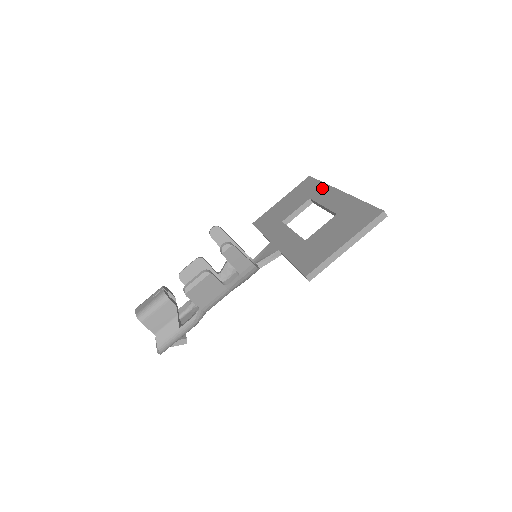
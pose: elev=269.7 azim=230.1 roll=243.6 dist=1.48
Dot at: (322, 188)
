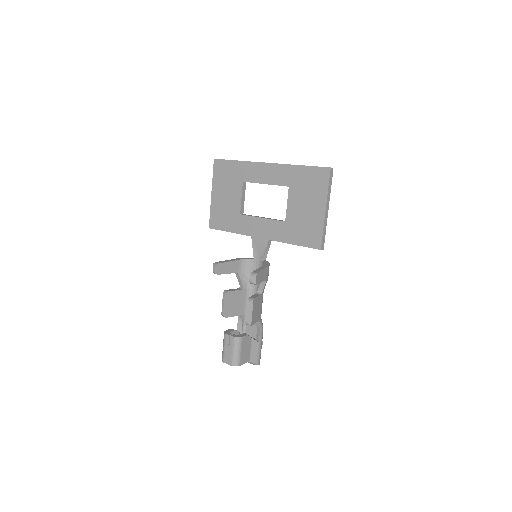
Dot at: (244, 167)
